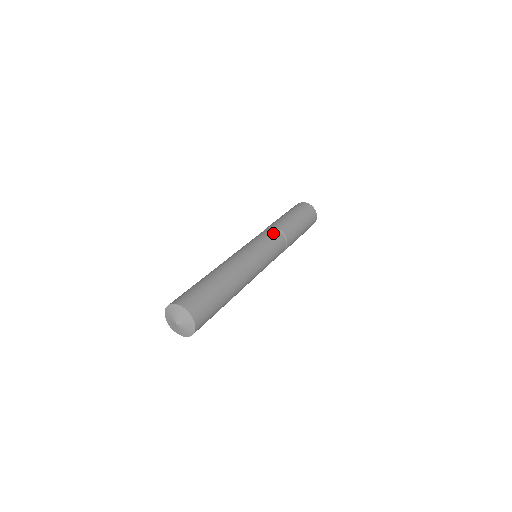
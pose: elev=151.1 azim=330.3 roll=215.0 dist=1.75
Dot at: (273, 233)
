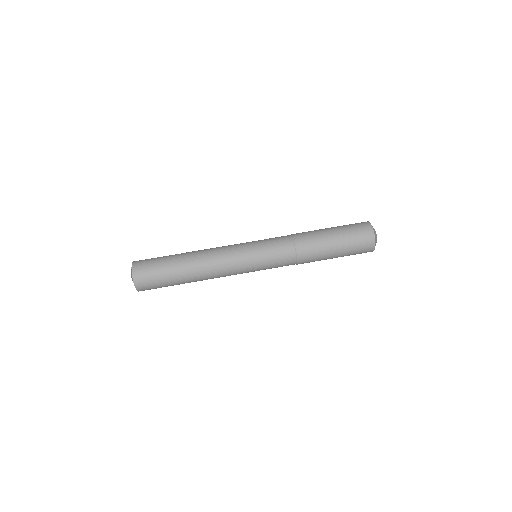
Dot at: (285, 255)
